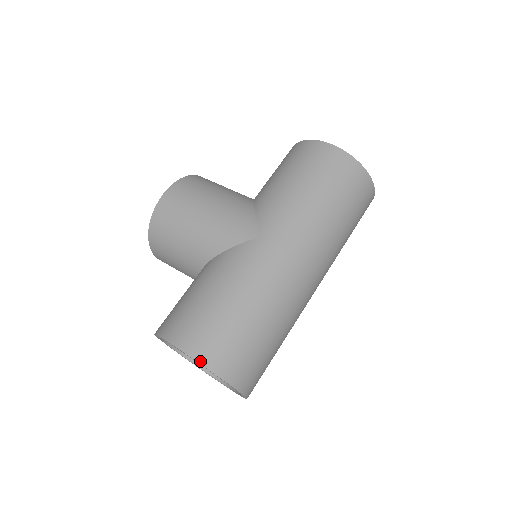
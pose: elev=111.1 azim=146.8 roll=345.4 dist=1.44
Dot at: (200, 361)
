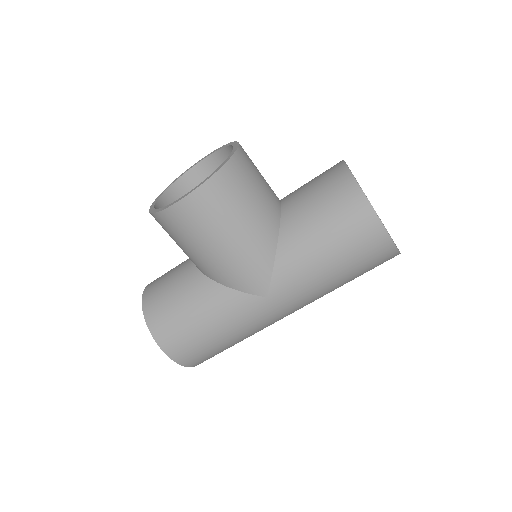
Dot at: (180, 364)
